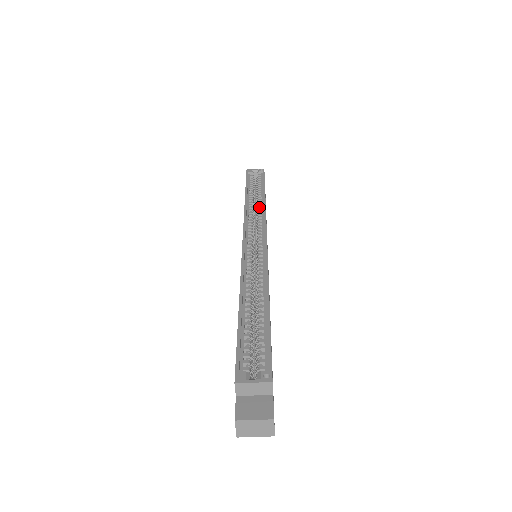
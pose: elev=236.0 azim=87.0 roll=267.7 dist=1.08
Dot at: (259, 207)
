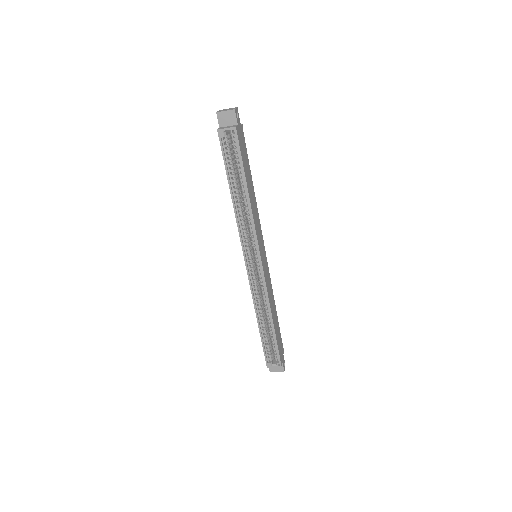
Dot at: (247, 213)
